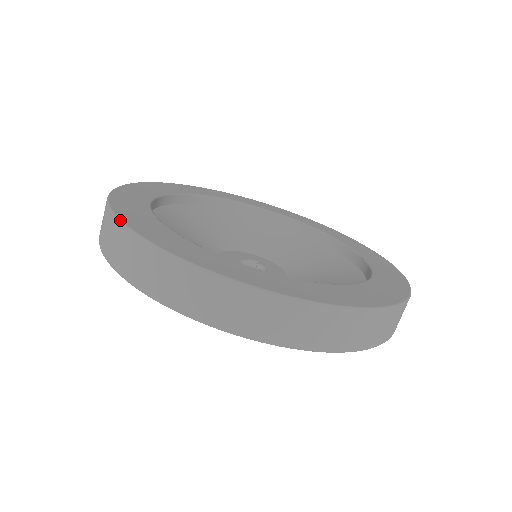
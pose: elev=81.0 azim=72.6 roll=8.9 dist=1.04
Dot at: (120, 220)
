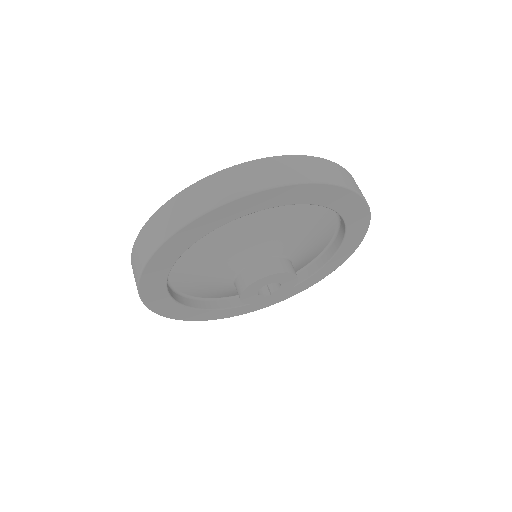
Dot at: (155, 212)
